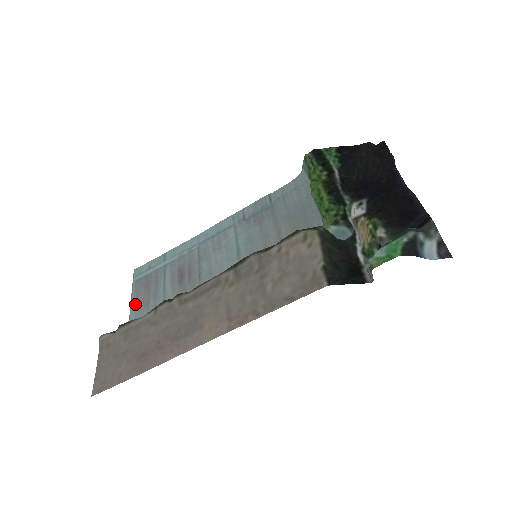
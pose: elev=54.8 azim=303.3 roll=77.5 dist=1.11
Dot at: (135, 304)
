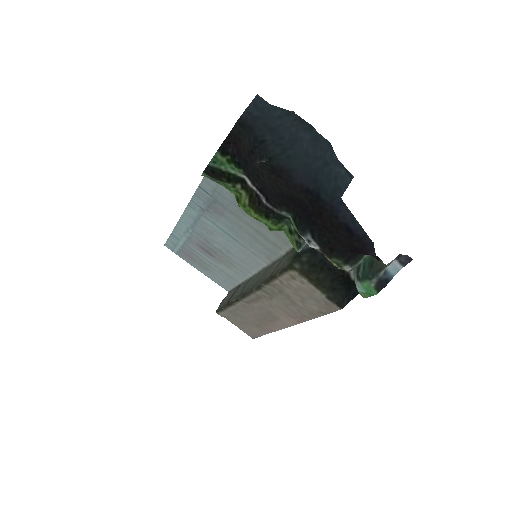
Dot at: (198, 269)
